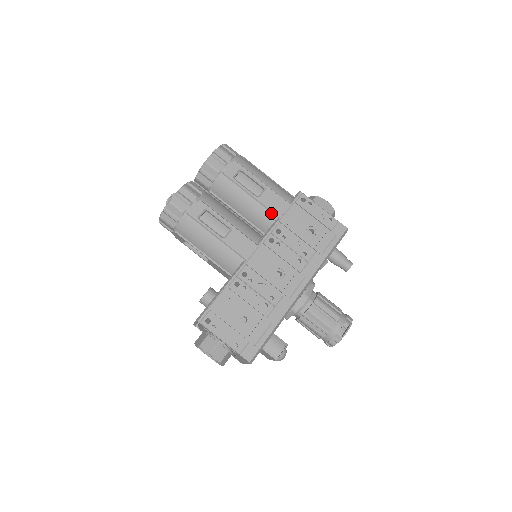
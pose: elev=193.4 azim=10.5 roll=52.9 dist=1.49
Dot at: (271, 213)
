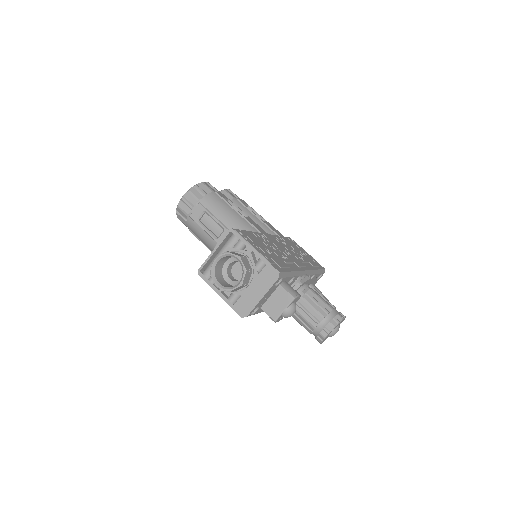
Dot at: (272, 232)
